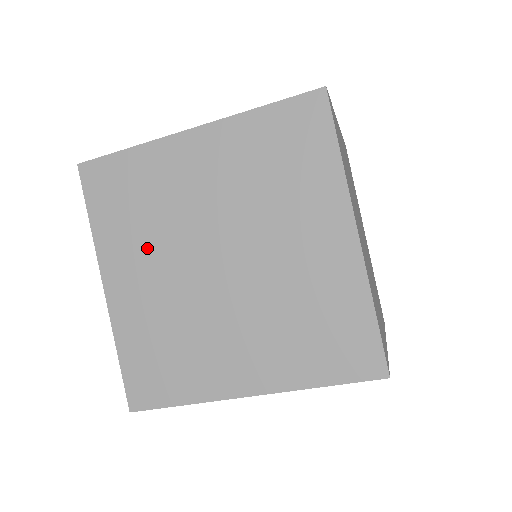
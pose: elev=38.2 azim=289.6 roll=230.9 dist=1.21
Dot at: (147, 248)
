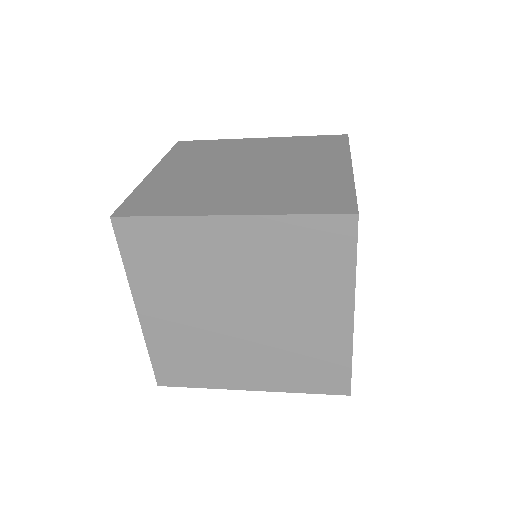
Dot at: (178, 294)
